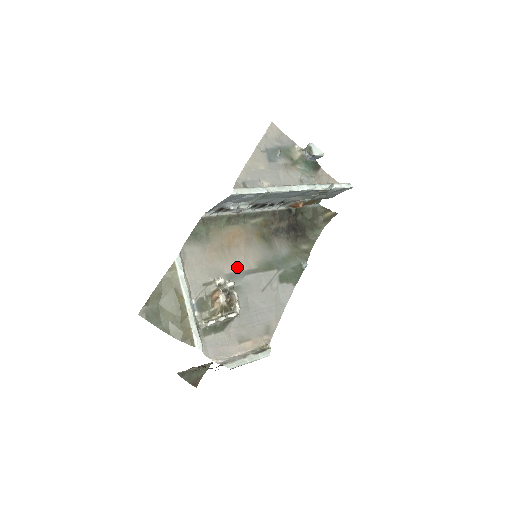
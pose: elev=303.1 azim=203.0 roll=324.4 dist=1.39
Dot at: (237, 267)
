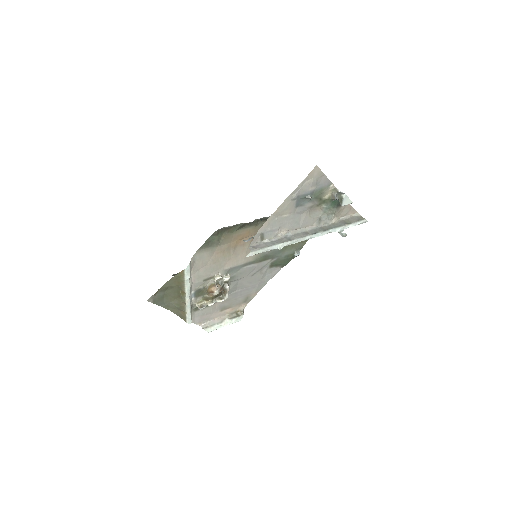
Dot at: (237, 263)
